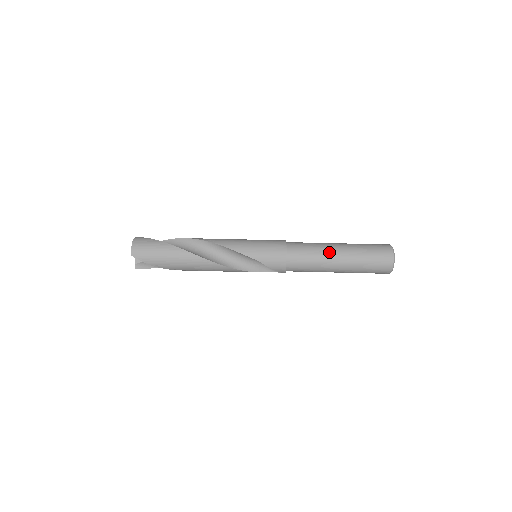
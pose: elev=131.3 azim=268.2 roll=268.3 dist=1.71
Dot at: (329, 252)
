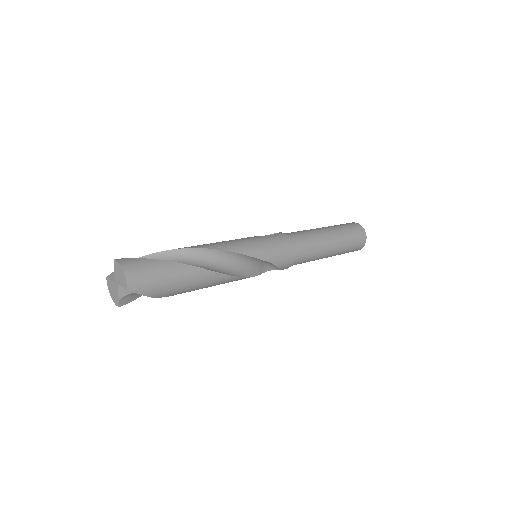
Dot at: (325, 240)
